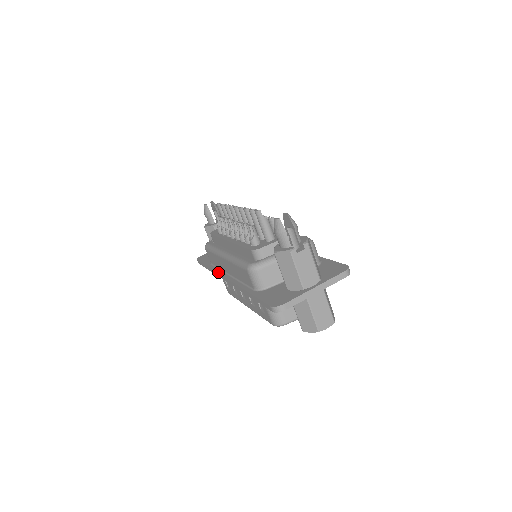
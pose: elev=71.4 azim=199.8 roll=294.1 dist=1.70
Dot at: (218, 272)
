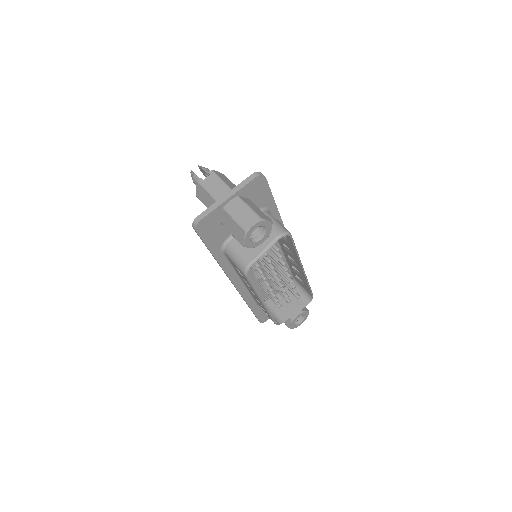
Dot at: occluded
